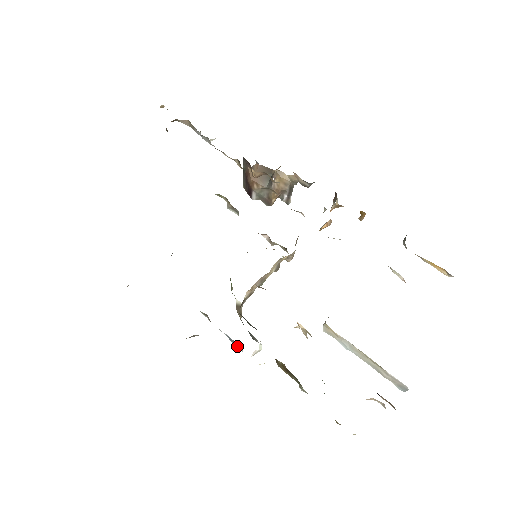
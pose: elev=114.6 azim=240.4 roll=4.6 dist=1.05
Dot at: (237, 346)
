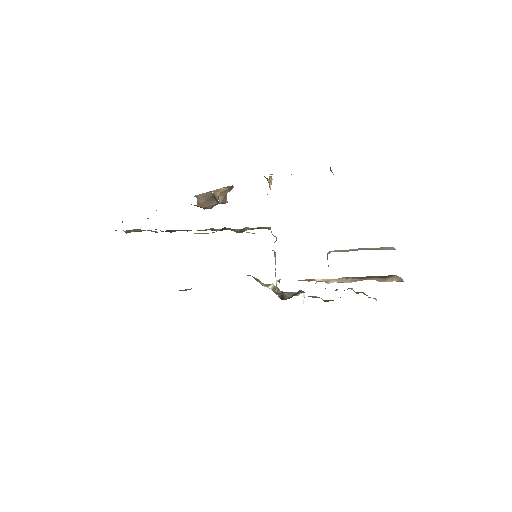
Dot at: occluded
